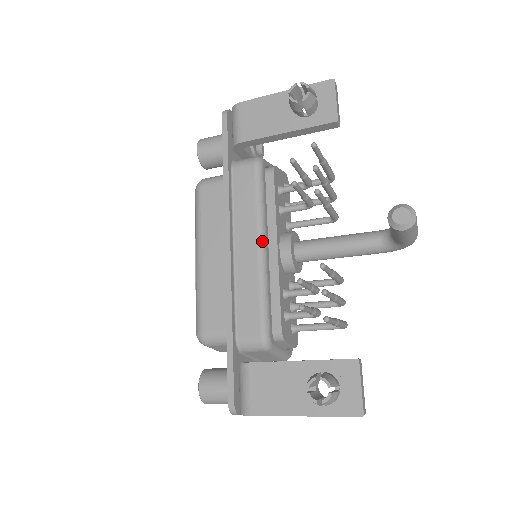
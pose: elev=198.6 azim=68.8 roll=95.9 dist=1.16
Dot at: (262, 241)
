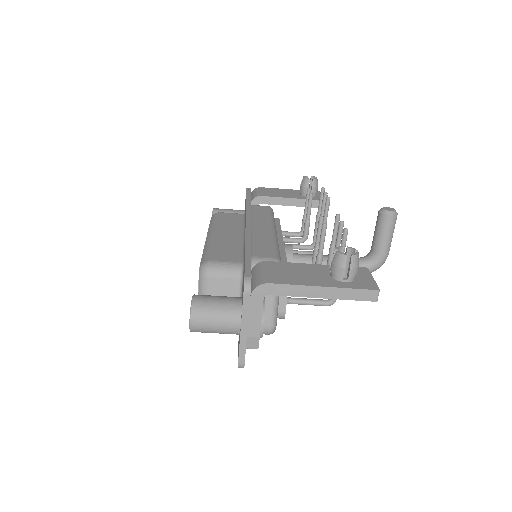
Dot at: (275, 229)
